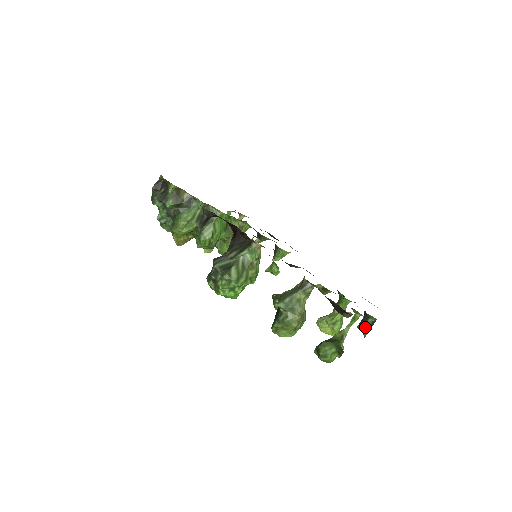
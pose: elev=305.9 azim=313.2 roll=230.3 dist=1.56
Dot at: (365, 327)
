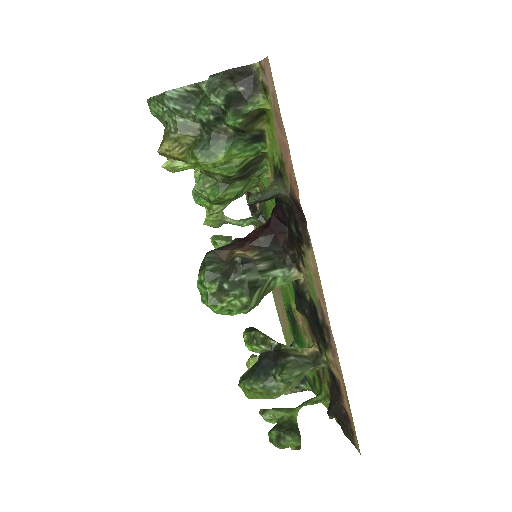
Dot at: (293, 389)
